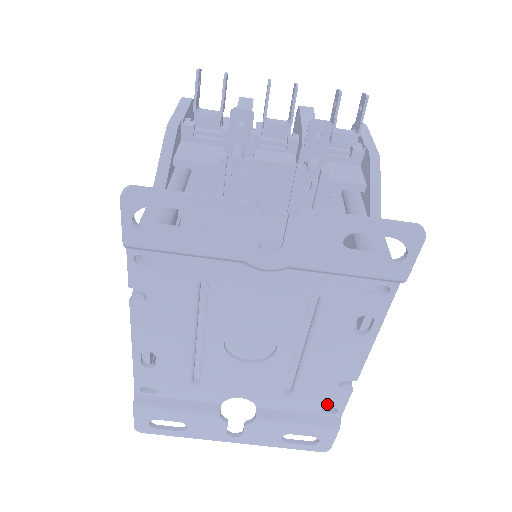
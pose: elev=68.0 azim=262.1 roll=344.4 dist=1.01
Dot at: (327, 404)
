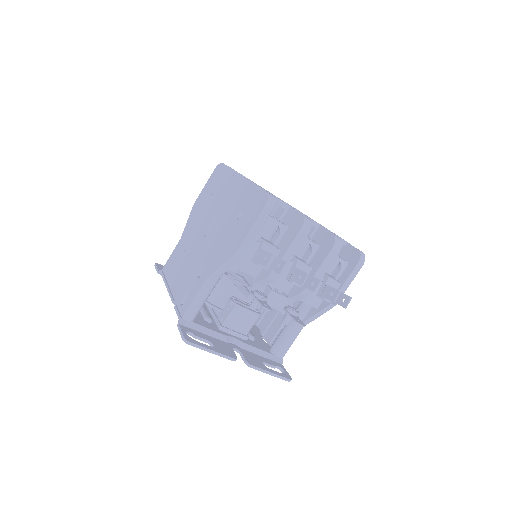
Dot at: occluded
